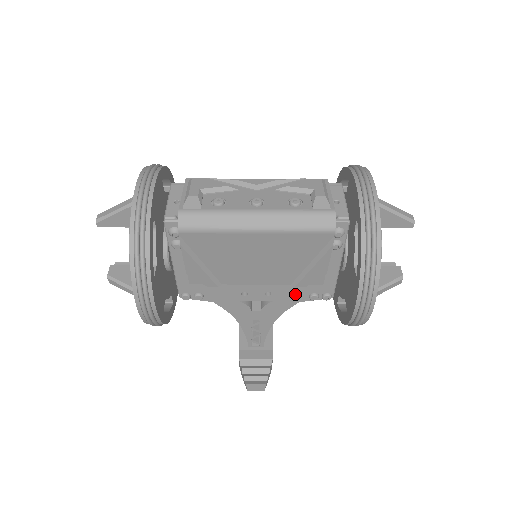
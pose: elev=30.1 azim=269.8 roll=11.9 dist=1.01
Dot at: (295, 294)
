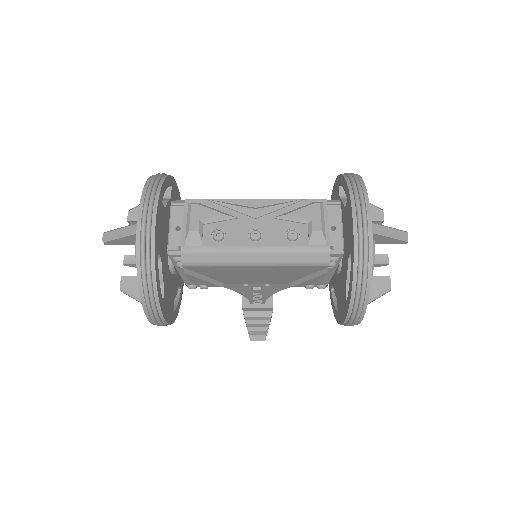
Dot at: occluded
